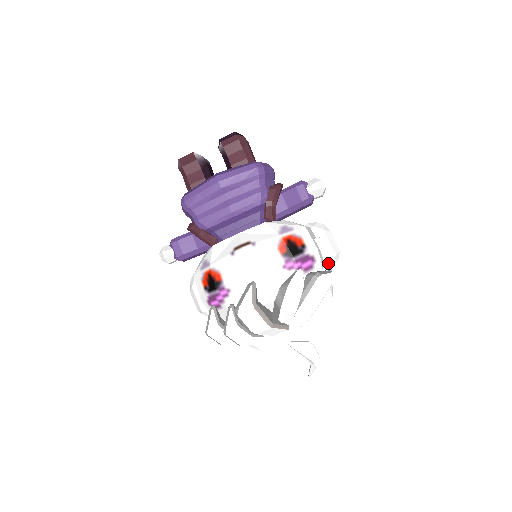
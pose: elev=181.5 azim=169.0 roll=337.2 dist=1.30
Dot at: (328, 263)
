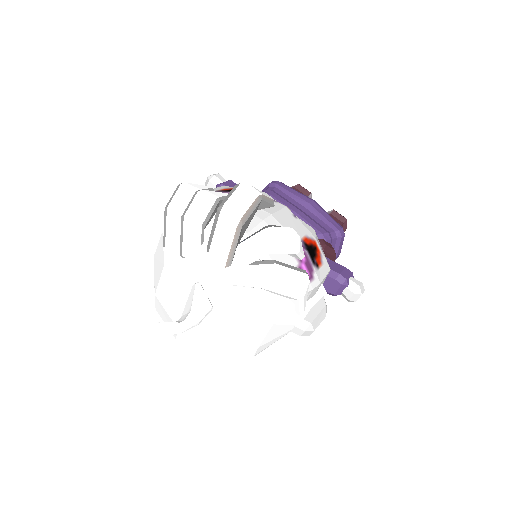
Dot at: (308, 305)
